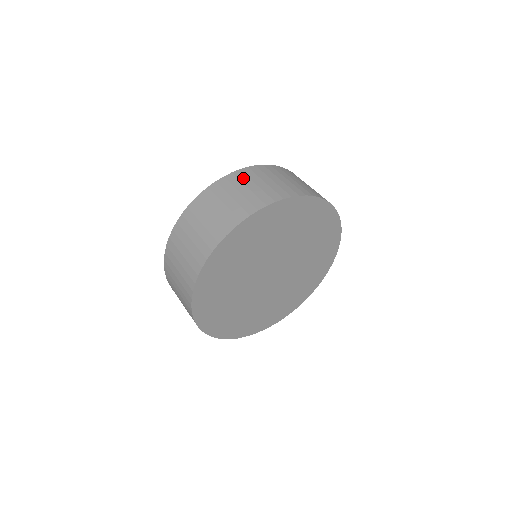
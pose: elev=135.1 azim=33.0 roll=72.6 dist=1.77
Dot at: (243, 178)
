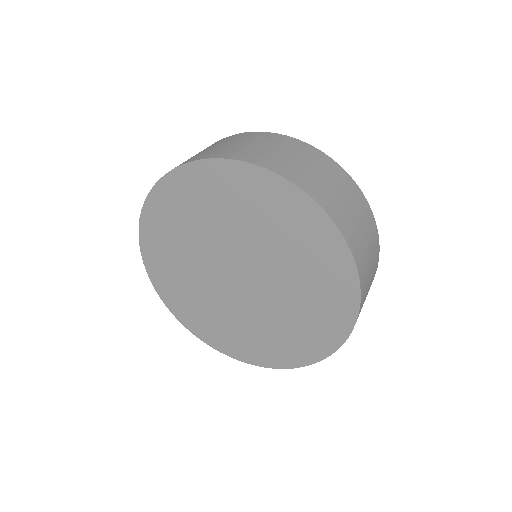
Dot at: (362, 207)
